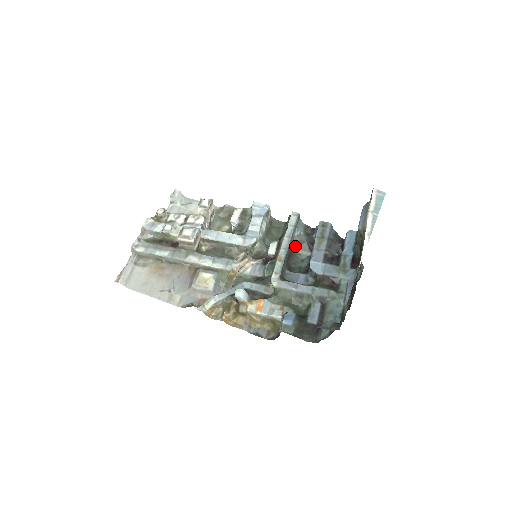
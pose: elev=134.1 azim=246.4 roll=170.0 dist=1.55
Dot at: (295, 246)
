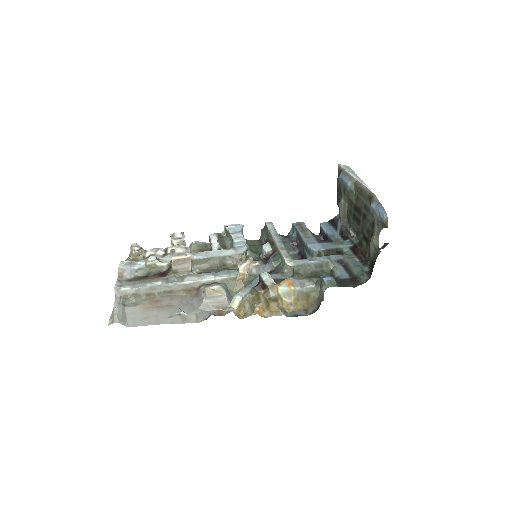
Dot at: occluded
